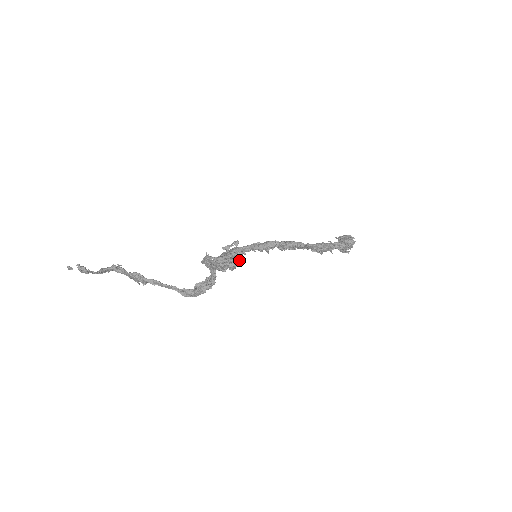
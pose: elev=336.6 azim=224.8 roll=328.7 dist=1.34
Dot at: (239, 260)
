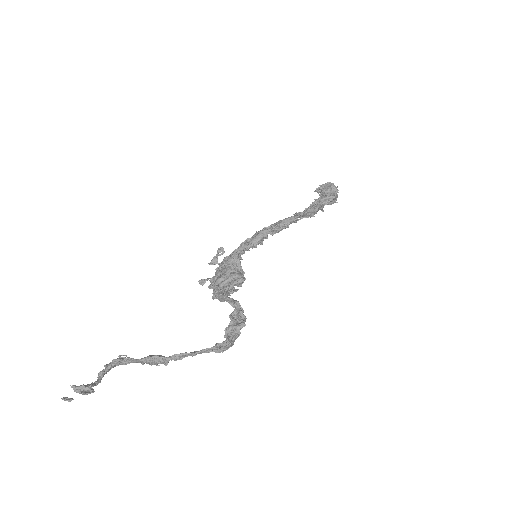
Dot at: (242, 270)
